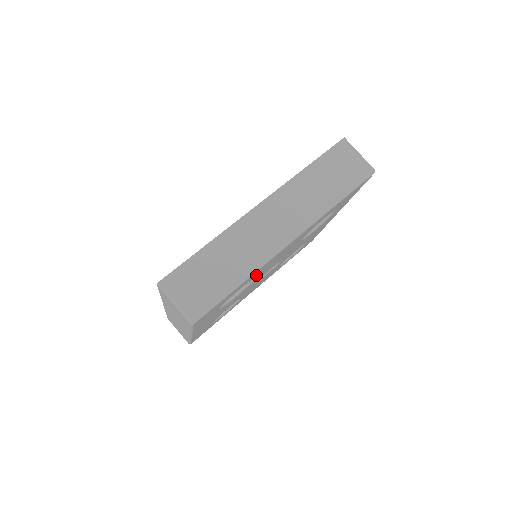
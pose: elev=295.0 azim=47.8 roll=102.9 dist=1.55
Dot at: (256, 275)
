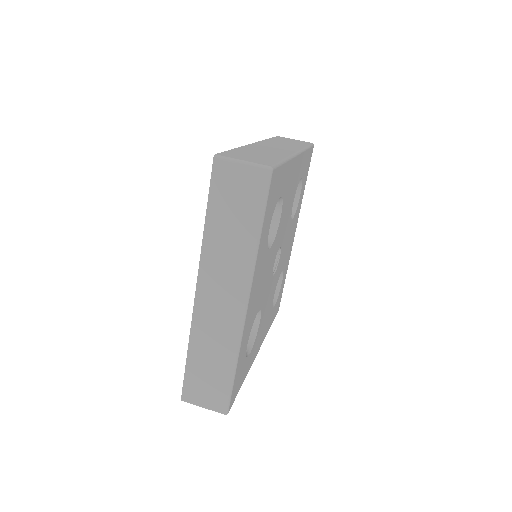
Dot at: (251, 324)
